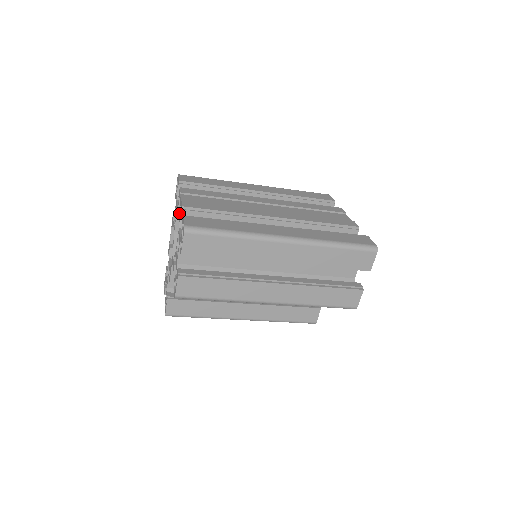
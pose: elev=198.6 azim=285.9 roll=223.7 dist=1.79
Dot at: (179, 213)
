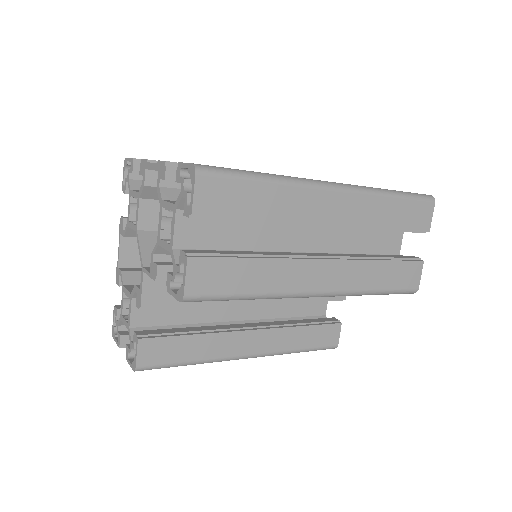
Dot at: (142, 199)
